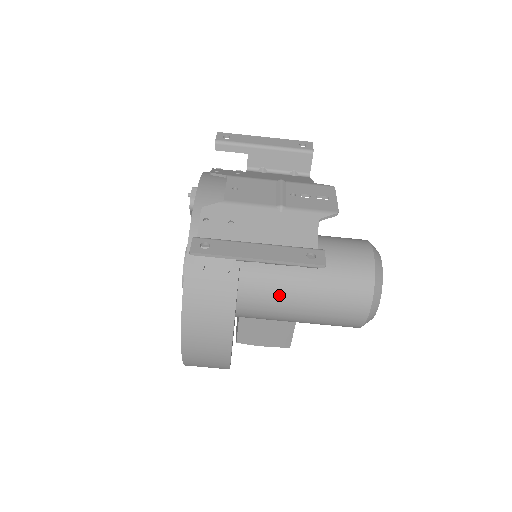
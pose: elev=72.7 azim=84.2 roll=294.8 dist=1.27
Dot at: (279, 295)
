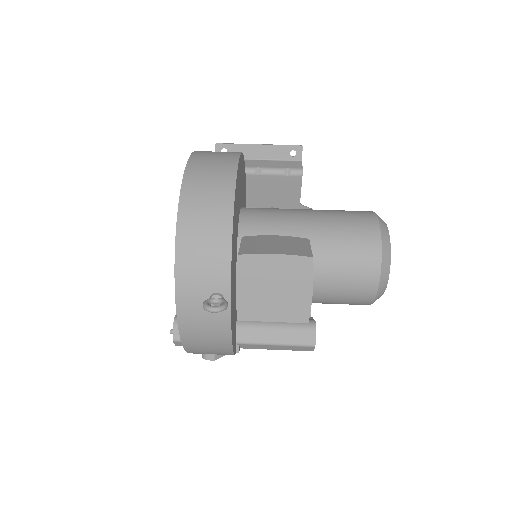
Dot at: occluded
